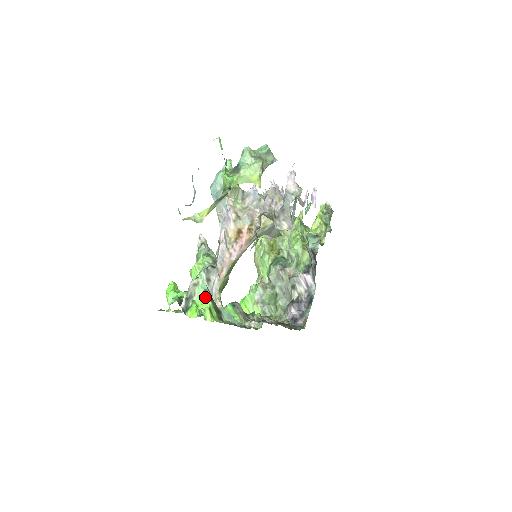
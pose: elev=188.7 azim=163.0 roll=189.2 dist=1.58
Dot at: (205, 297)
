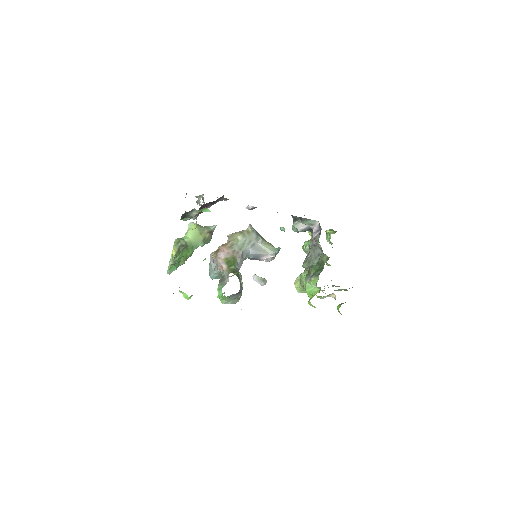
Dot at: occluded
